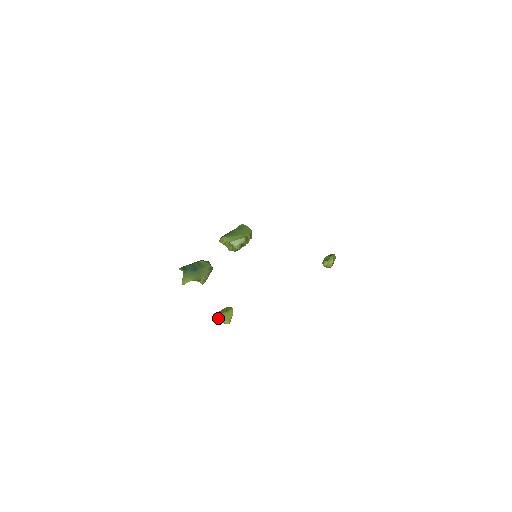
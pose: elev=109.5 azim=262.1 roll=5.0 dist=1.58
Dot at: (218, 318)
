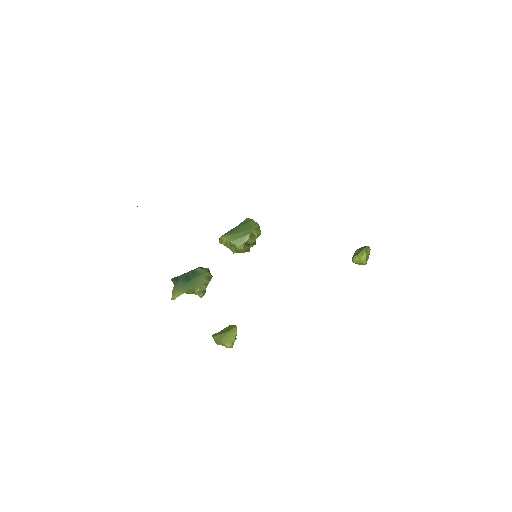
Dot at: (217, 340)
